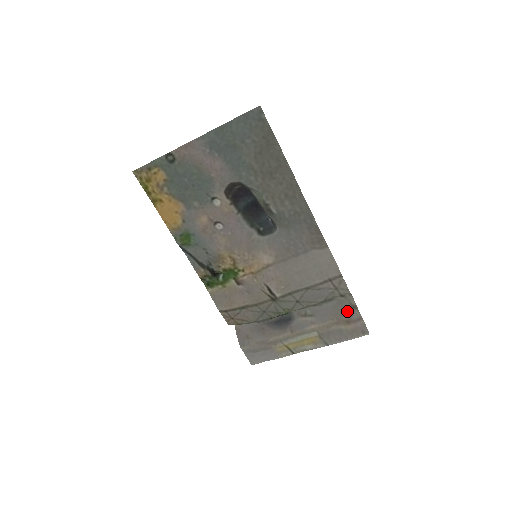
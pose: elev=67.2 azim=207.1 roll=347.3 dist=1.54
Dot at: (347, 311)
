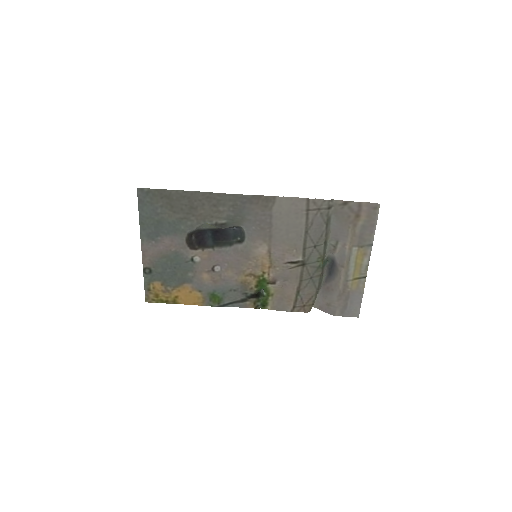
Dot at: (346, 211)
